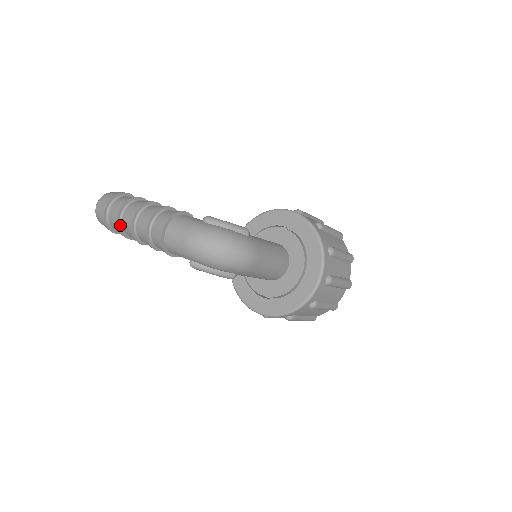
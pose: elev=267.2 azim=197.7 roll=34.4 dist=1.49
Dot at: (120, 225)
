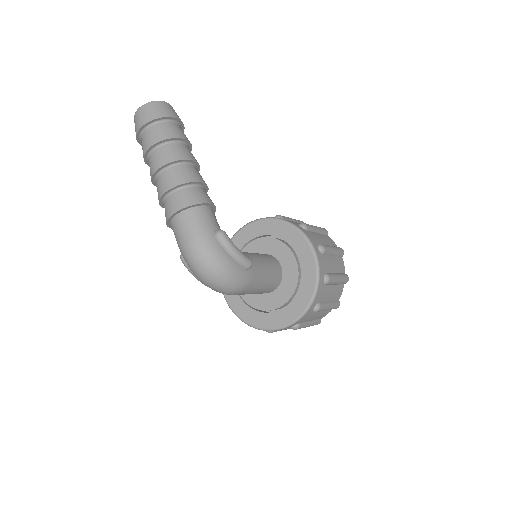
Dot at: (147, 155)
